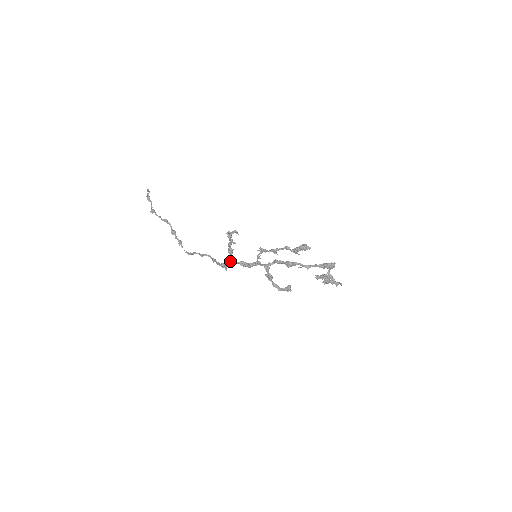
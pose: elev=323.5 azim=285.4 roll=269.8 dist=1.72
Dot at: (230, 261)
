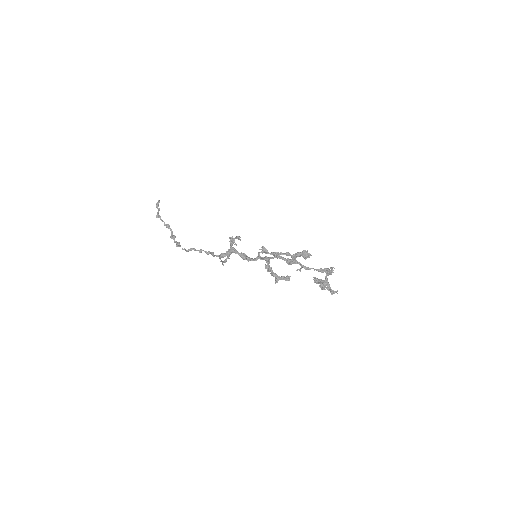
Dot at: (232, 249)
